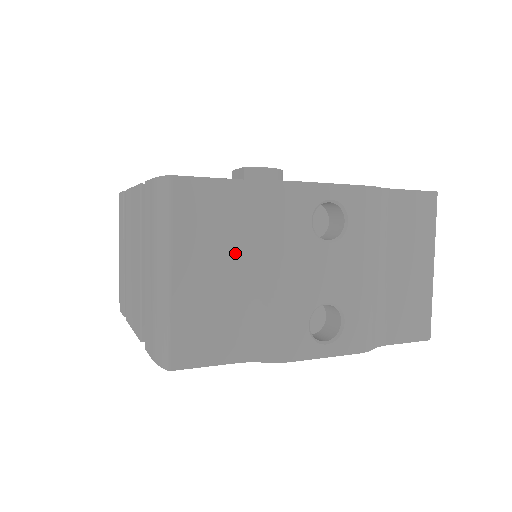
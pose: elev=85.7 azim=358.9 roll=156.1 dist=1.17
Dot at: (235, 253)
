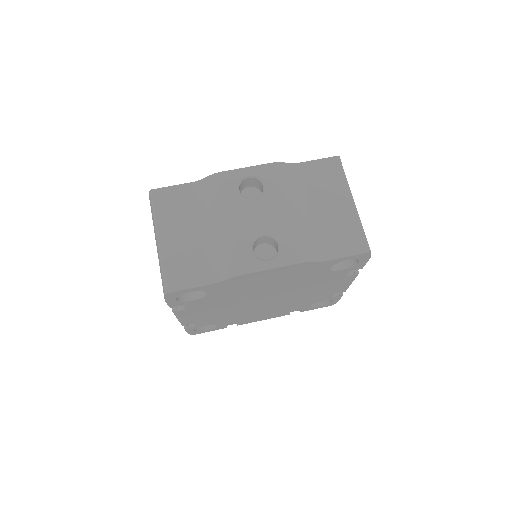
Dot at: (196, 221)
